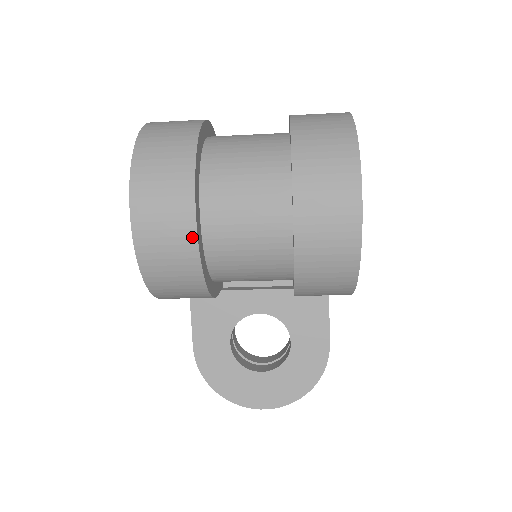
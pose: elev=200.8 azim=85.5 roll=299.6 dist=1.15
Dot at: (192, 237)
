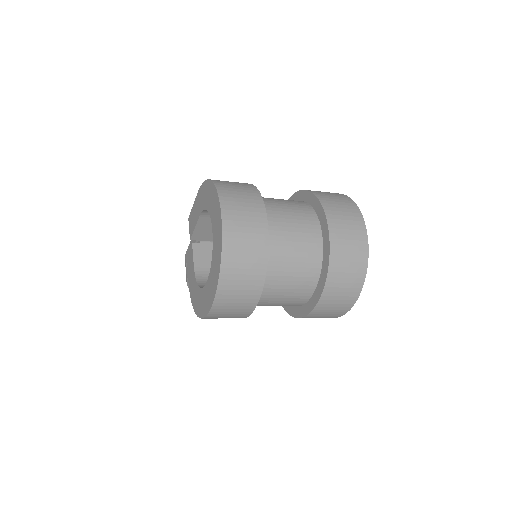
Dot at: (244, 317)
